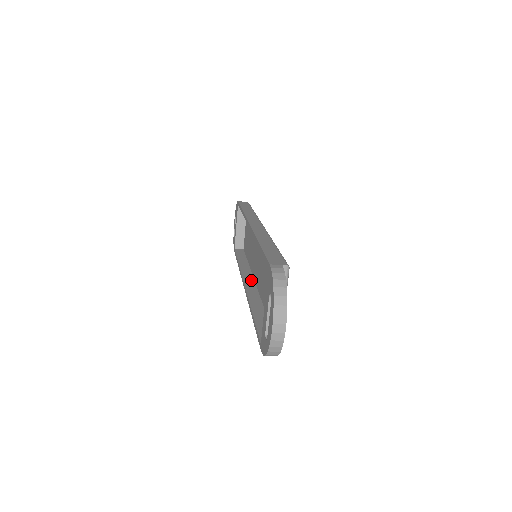
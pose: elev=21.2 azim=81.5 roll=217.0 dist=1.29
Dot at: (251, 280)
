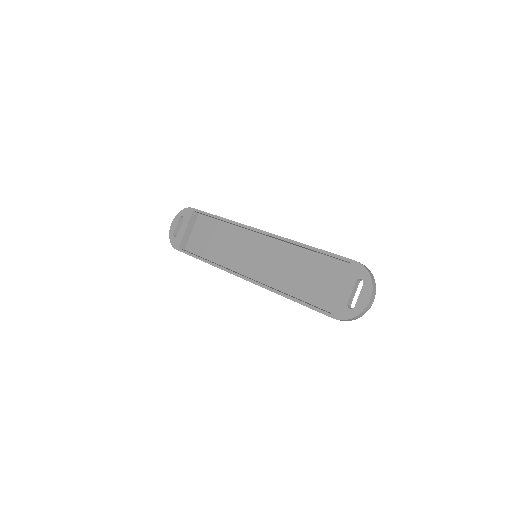
Dot at: occluded
